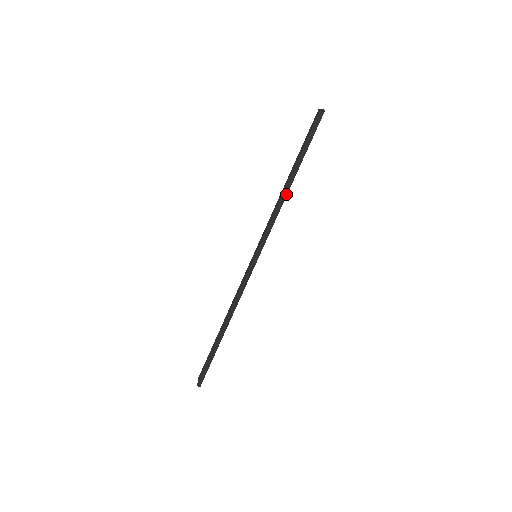
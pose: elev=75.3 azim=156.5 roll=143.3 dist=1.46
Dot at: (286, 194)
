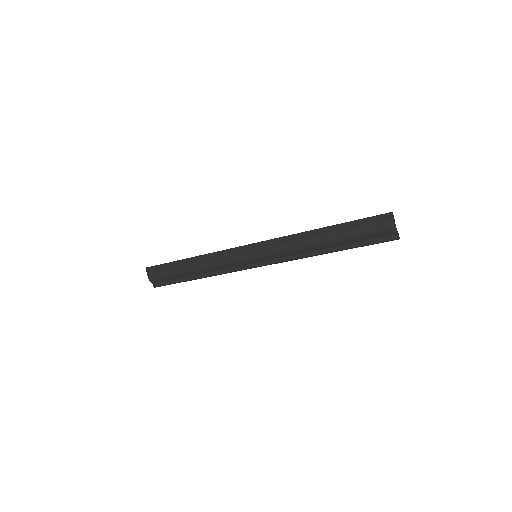
Dot at: occluded
